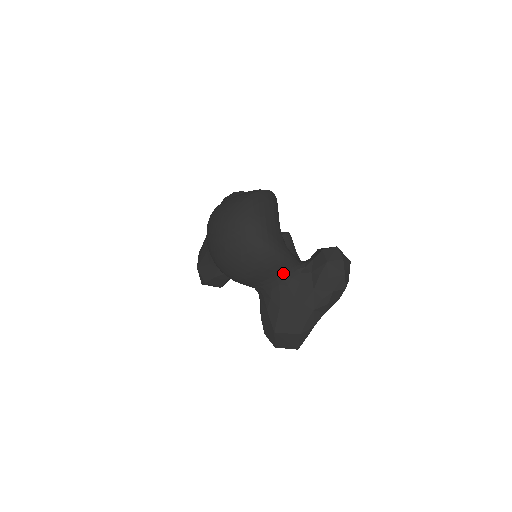
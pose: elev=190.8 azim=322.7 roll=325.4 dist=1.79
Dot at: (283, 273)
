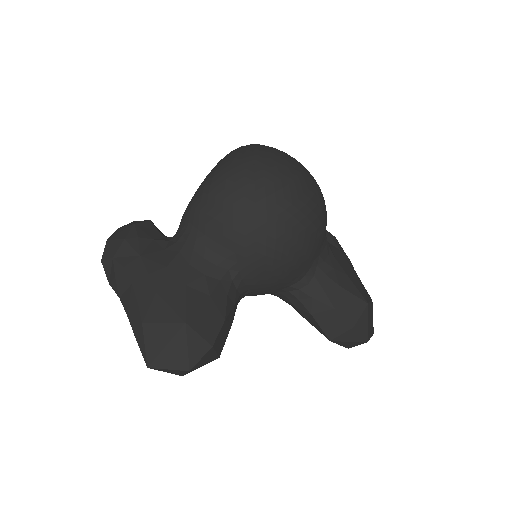
Dot at: occluded
